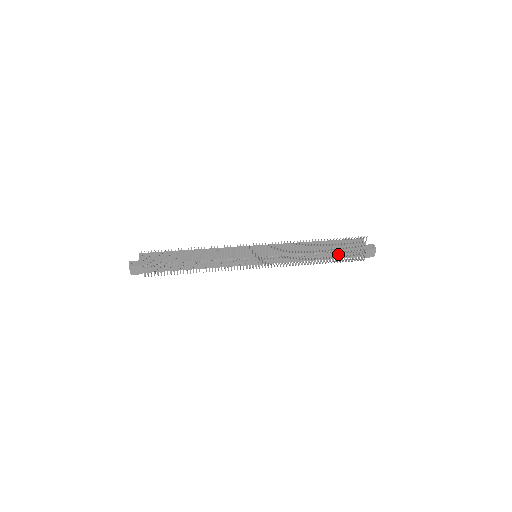
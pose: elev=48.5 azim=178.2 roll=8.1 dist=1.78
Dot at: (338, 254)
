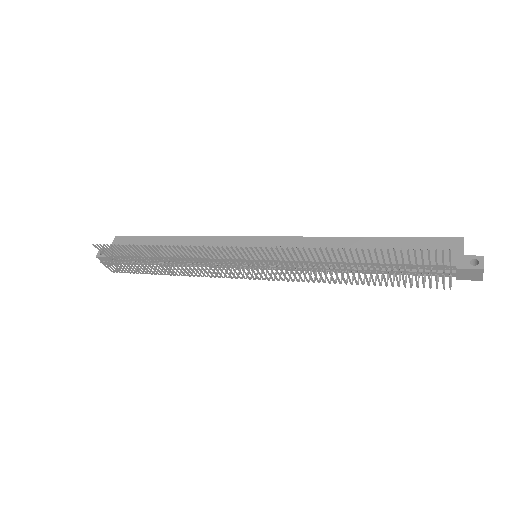
Dot at: occluded
